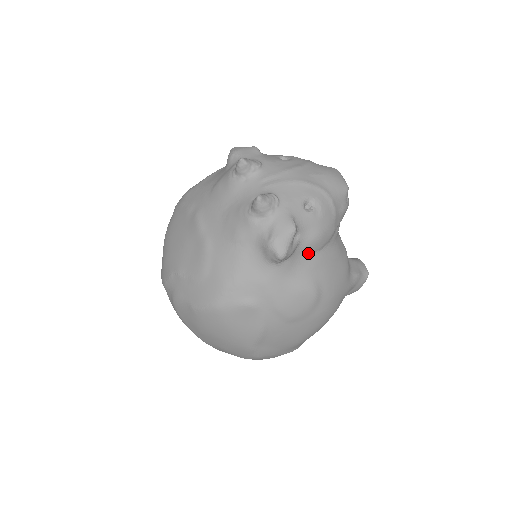
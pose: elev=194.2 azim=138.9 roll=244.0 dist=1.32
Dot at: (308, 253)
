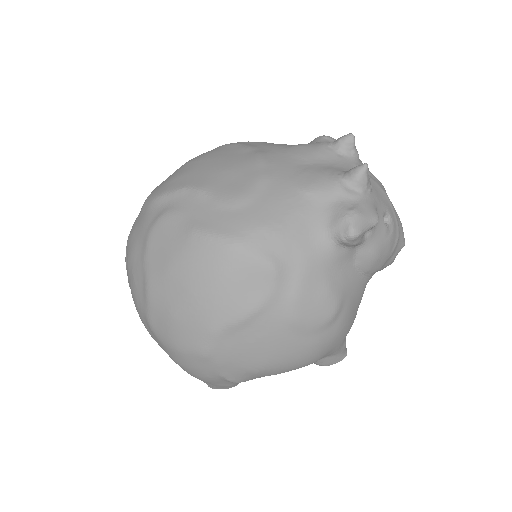
Dot at: (356, 264)
